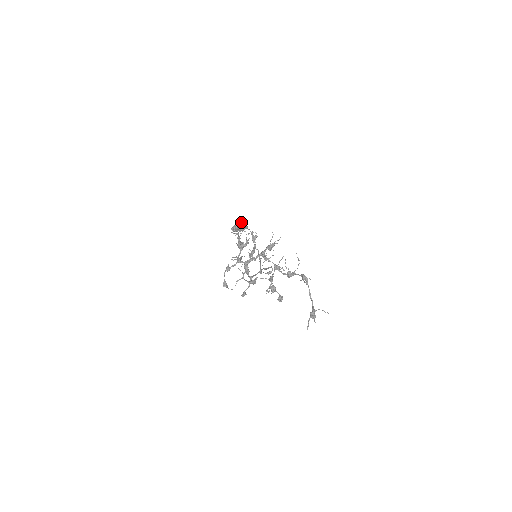
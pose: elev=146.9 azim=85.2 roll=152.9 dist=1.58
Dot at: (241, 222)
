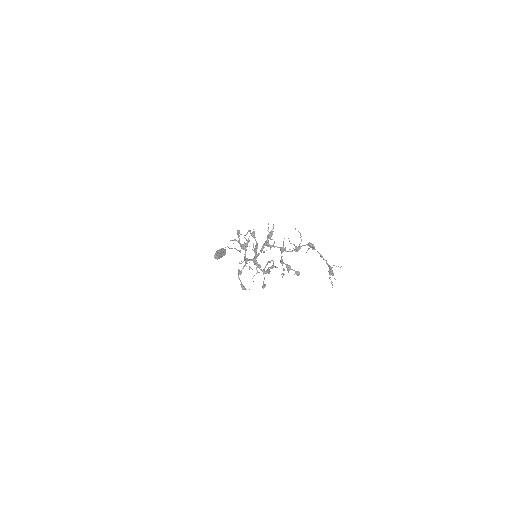
Dot at: (220, 249)
